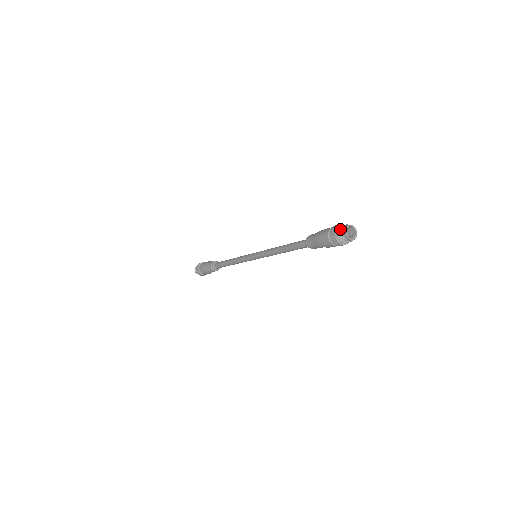
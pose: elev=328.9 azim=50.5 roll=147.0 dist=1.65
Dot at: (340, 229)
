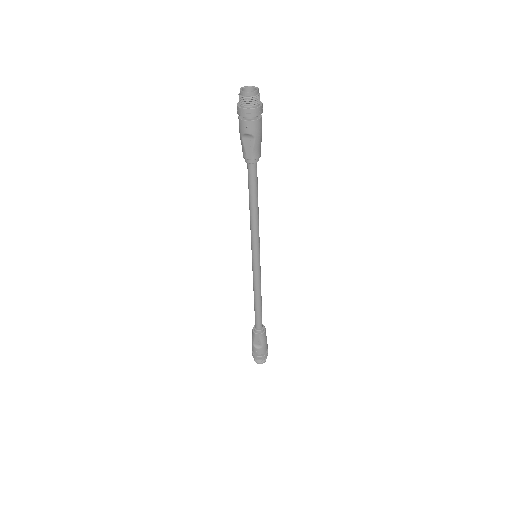
Dot at: occluded
